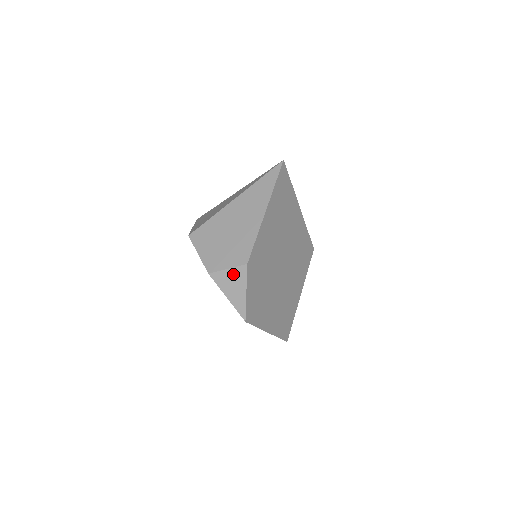
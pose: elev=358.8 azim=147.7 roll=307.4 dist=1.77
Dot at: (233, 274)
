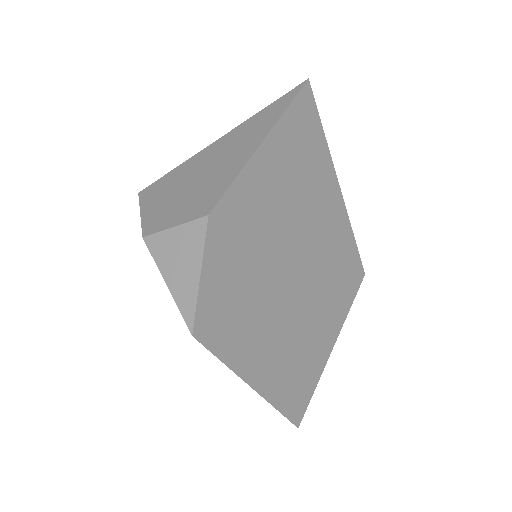
Dot at: (182, 236)
